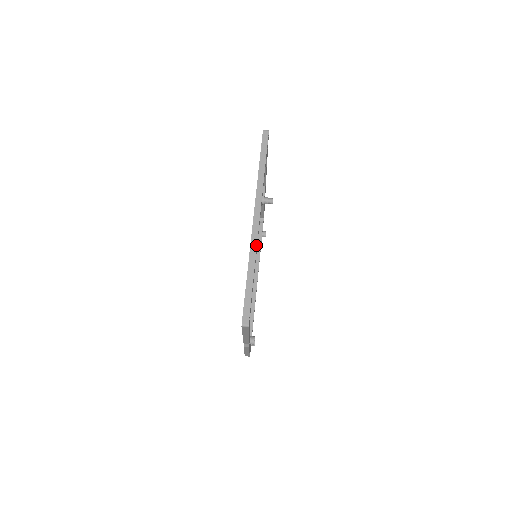
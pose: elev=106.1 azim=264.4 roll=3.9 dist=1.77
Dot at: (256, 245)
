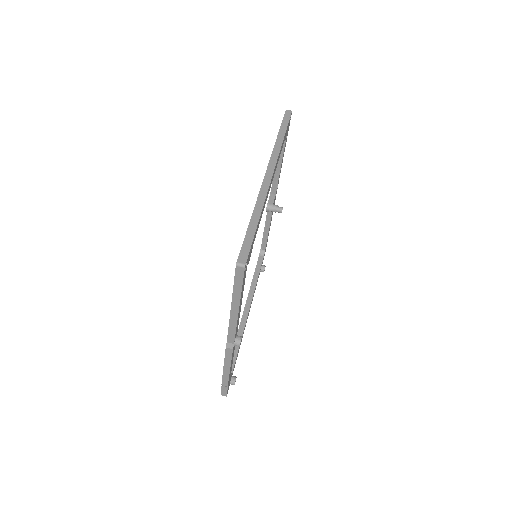
Dot at: (266, 193)
